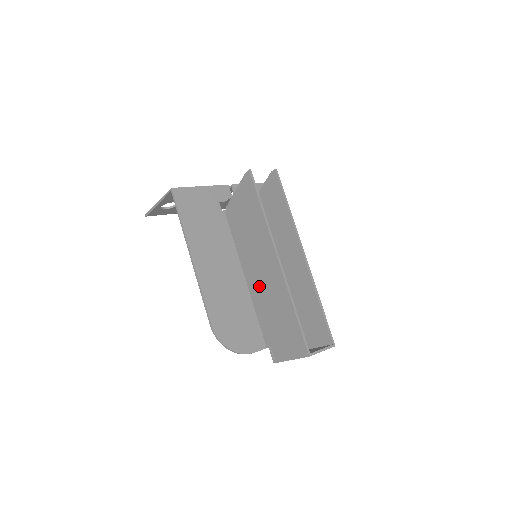
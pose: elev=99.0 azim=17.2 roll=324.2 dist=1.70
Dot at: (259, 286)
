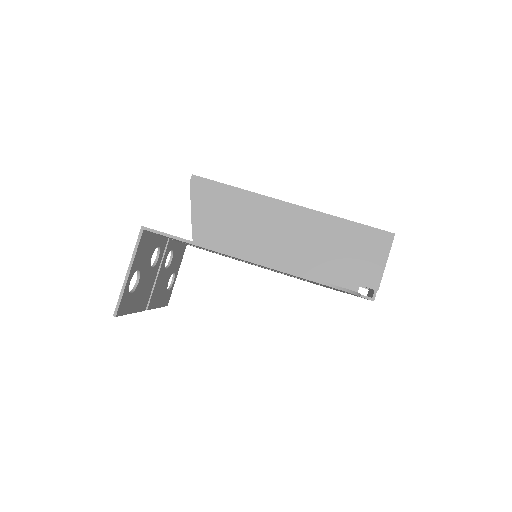
Dot at: (295, 252)
